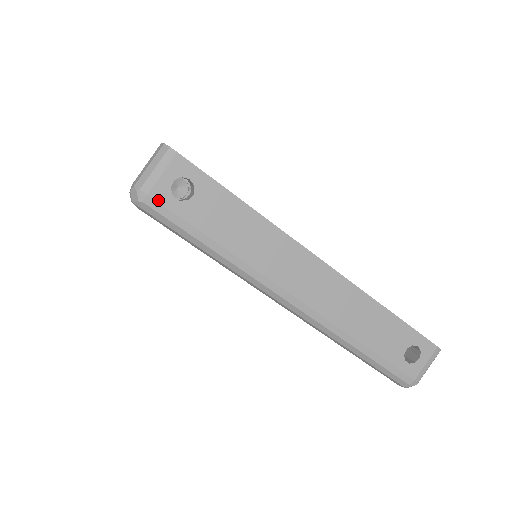
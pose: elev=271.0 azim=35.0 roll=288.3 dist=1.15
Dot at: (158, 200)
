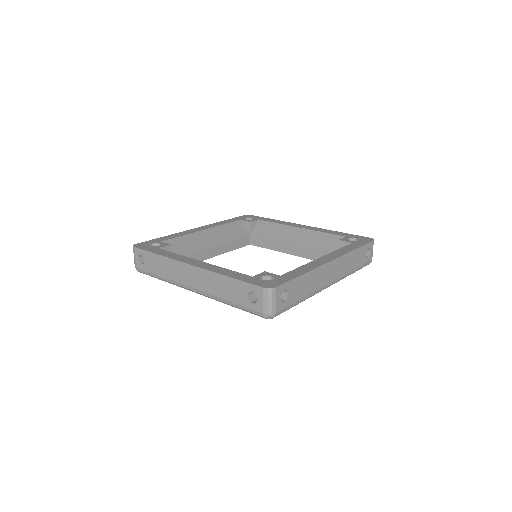
Dot at: (139, 268)
